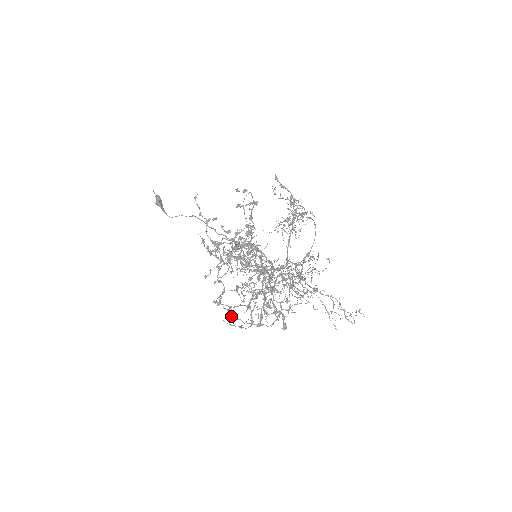
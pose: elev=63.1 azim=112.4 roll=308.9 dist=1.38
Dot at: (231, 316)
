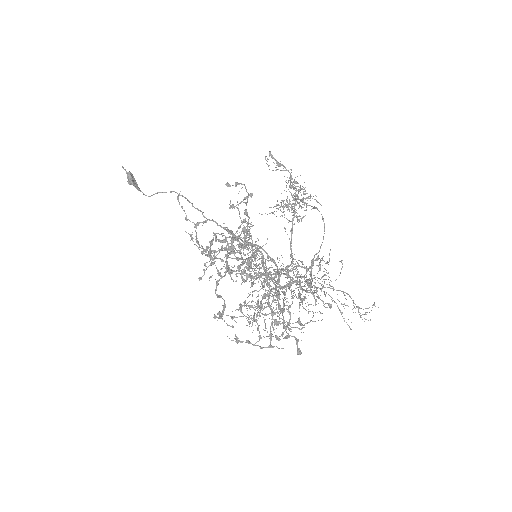
Dot at: (237, 339)
